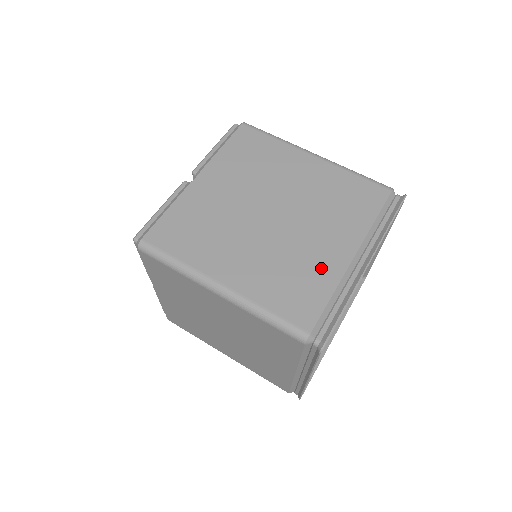
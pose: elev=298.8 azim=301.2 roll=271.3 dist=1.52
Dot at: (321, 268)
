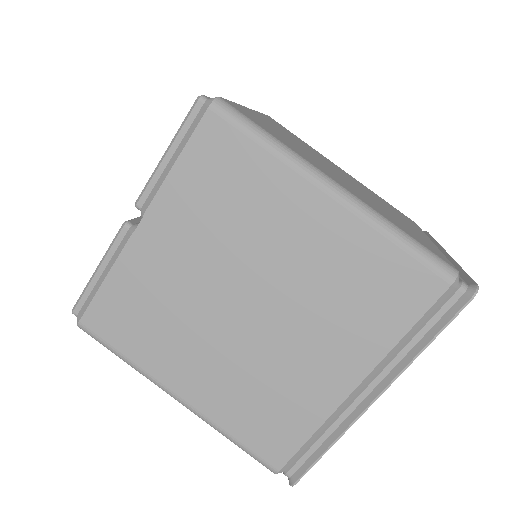
Dot at: (306, 397)
